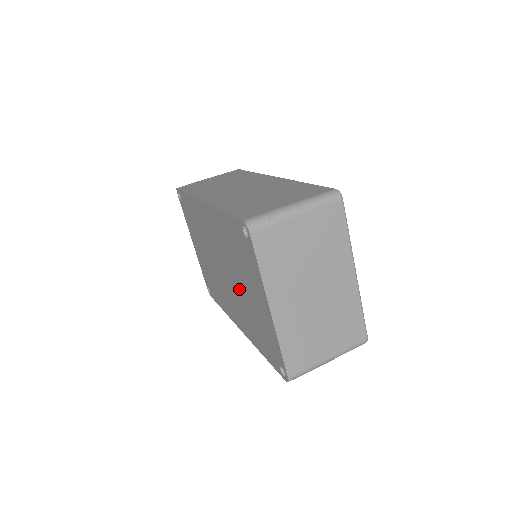
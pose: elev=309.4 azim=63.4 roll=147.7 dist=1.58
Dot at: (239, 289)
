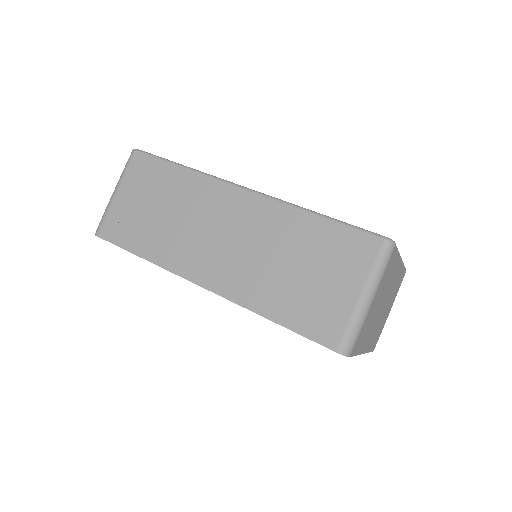
Dot at: occluded
